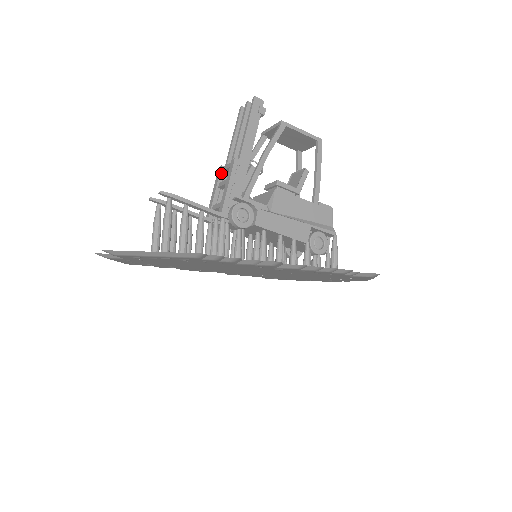
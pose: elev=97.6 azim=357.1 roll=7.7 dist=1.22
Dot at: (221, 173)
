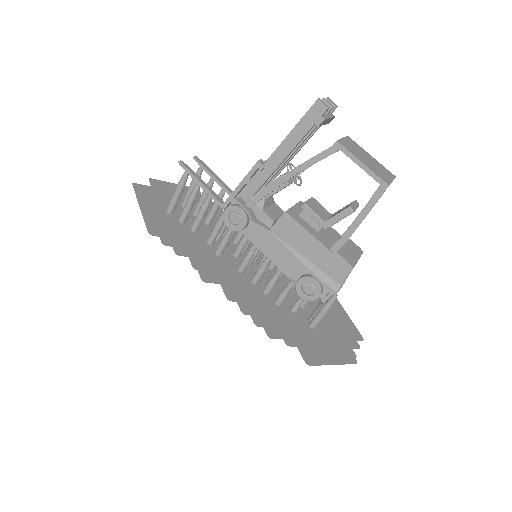
Dot at: occluded
